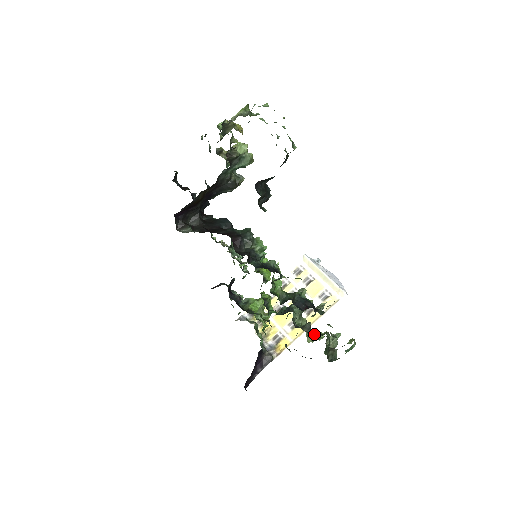
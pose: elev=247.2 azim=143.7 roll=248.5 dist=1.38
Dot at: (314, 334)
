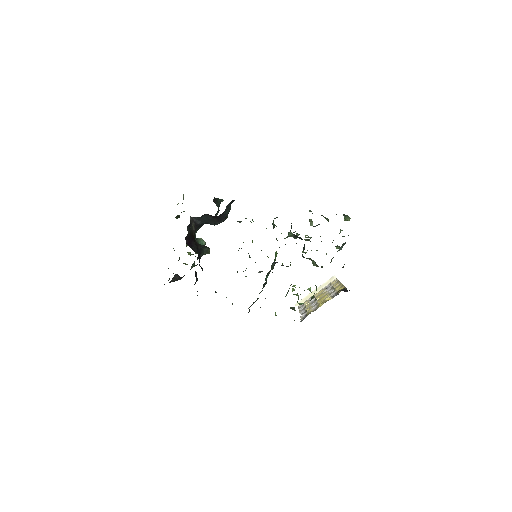
Dot at: occluded
